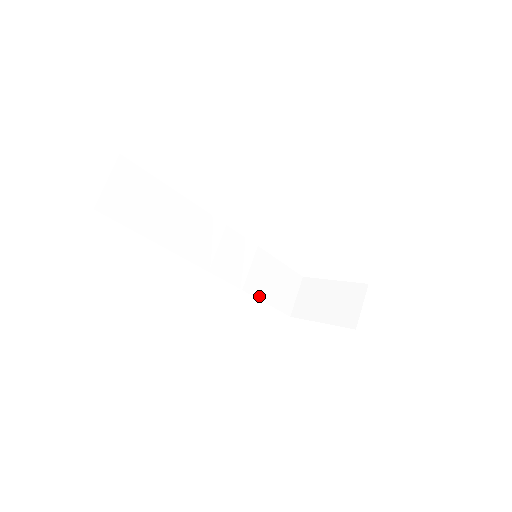
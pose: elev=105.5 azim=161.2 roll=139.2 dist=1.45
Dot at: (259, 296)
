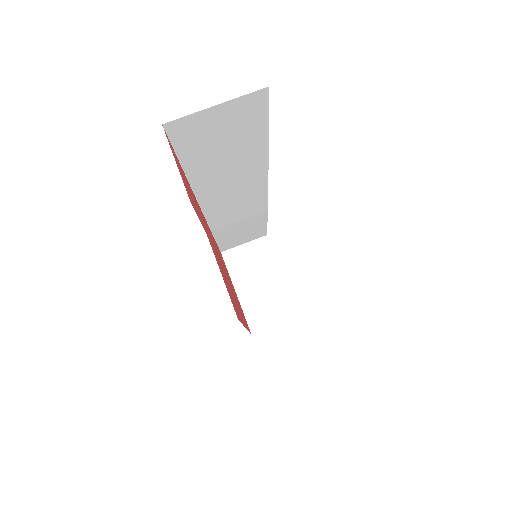
Dot at: (218, 237)
